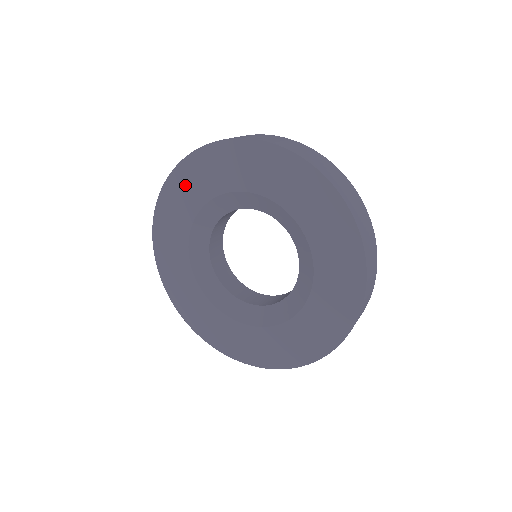
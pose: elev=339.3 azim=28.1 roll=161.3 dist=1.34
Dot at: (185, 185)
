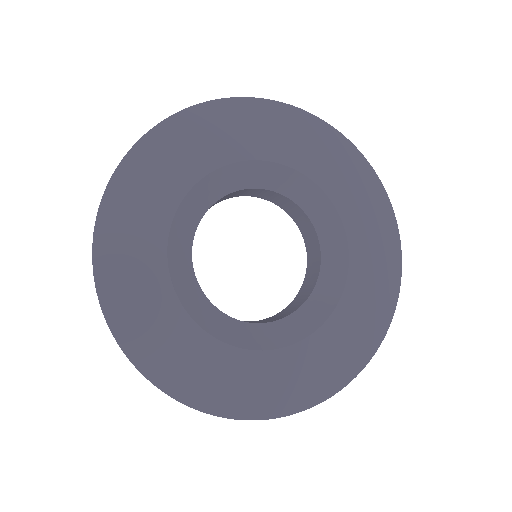
Dot at: (124, 266)
